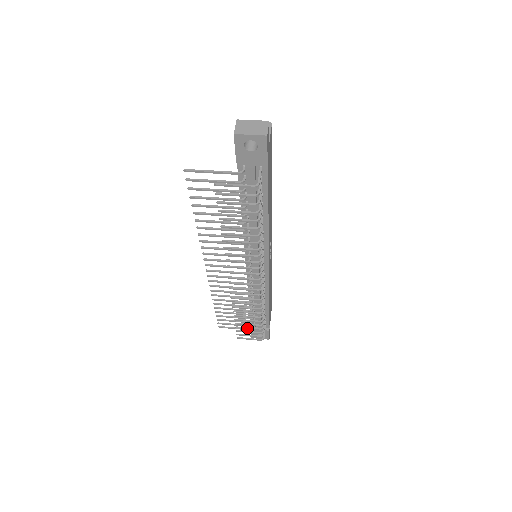
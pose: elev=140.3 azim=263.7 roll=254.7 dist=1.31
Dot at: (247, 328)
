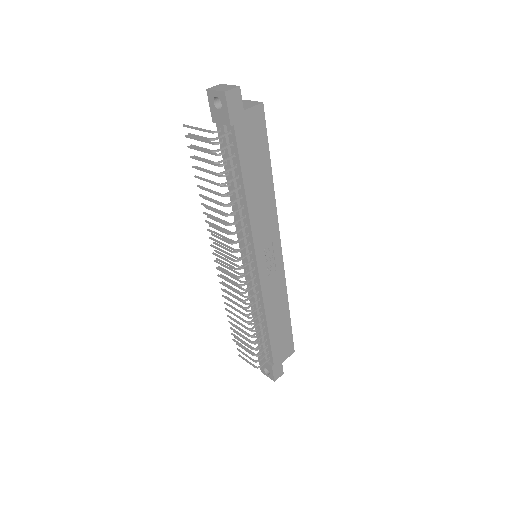
Dot at: (242, 342)
